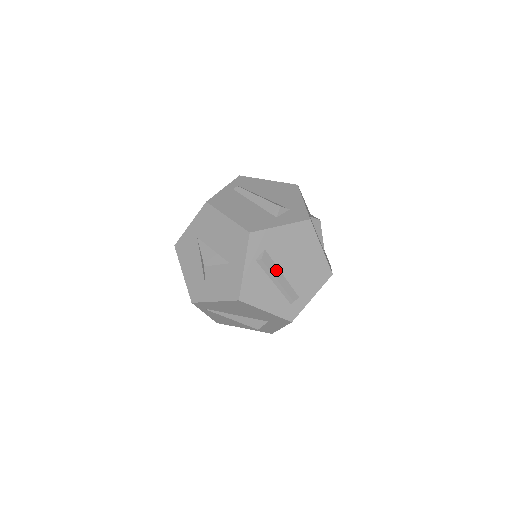
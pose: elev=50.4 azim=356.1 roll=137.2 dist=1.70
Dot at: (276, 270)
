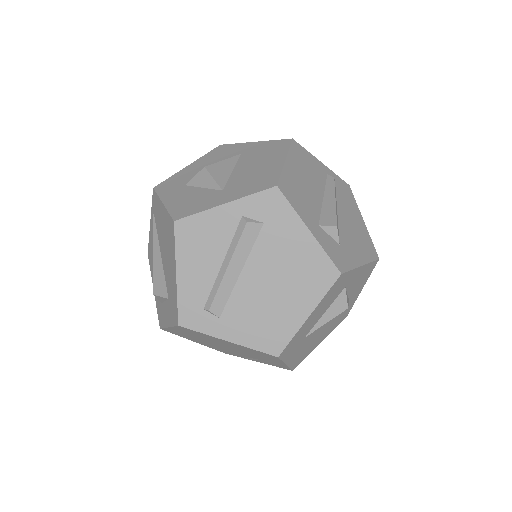
Dot at: (242, 257)
